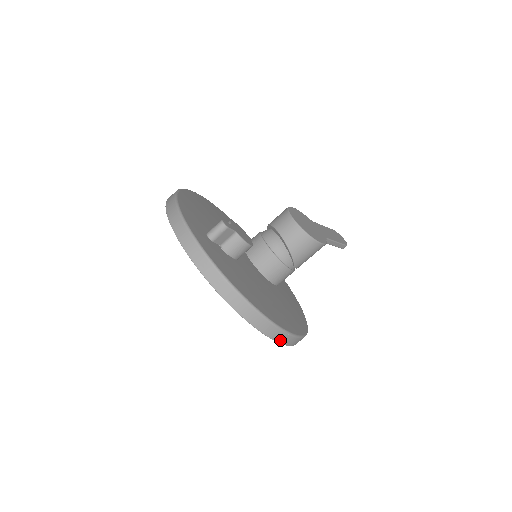
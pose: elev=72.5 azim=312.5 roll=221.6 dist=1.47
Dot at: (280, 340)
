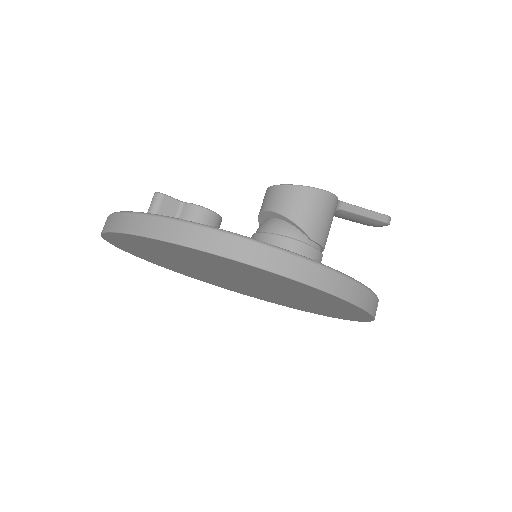
Dot at: (298, 275)
